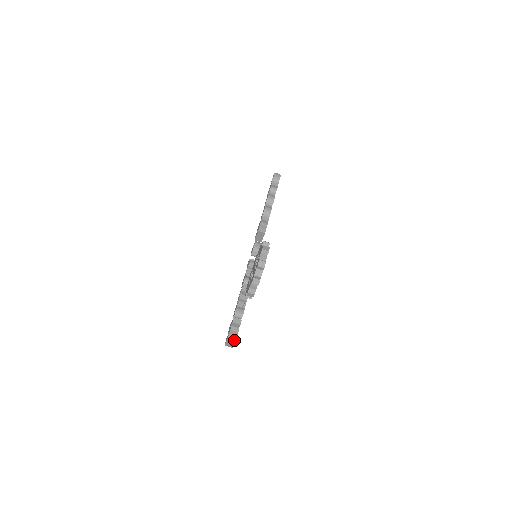
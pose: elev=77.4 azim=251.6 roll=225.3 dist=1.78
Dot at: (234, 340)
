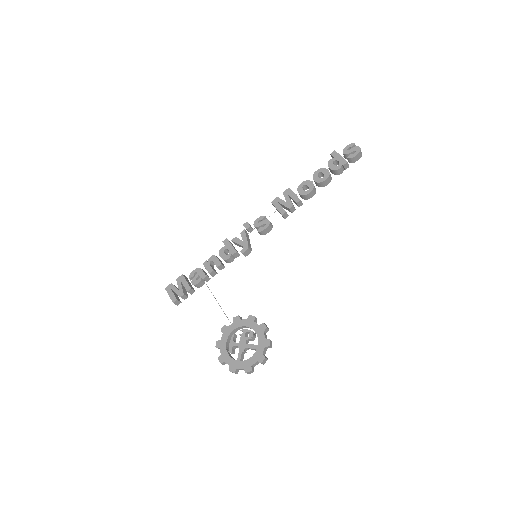
Dot at: (177, 305)
